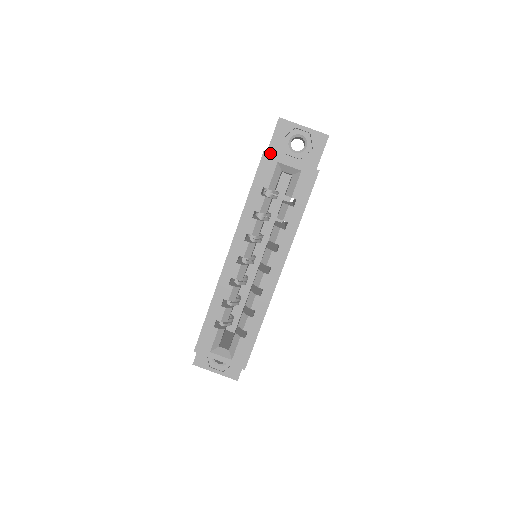
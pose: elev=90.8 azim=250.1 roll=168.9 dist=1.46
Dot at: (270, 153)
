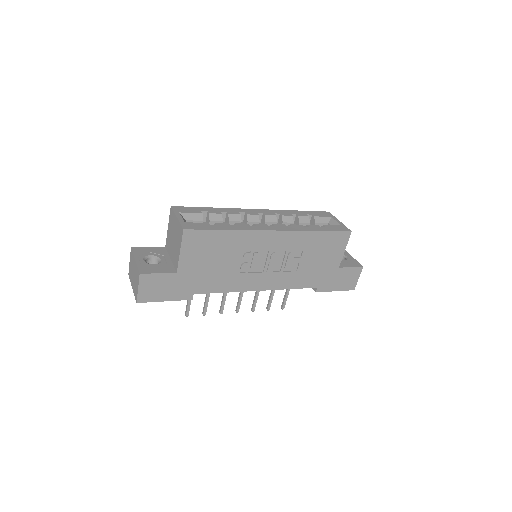
Dot at: (331, 214)
